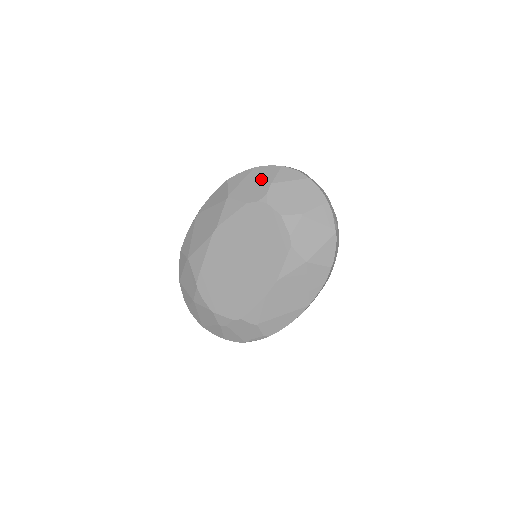
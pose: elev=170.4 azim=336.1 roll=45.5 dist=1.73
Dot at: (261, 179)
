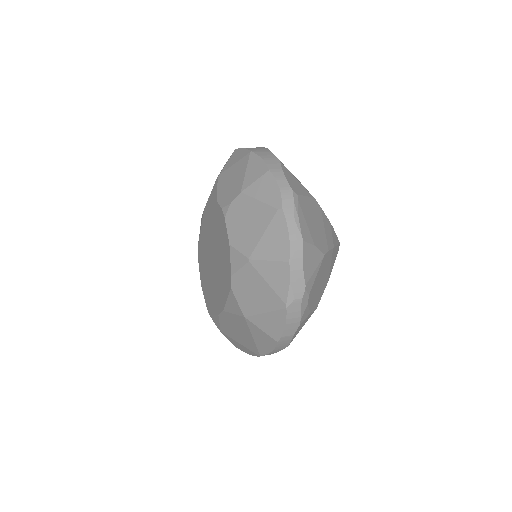
Dot at: (241, 176)
